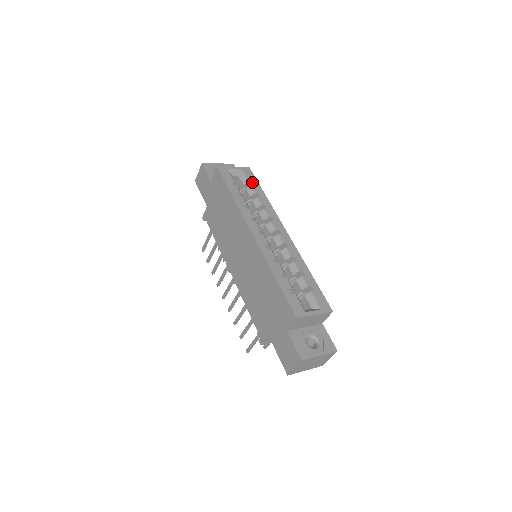
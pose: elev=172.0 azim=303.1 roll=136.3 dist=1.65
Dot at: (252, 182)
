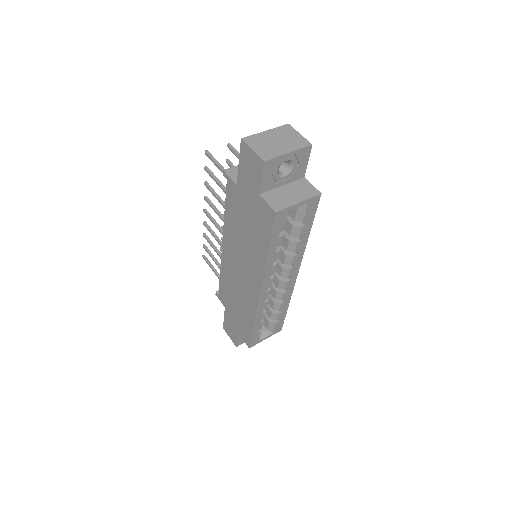
Dot at: (307, 221)
